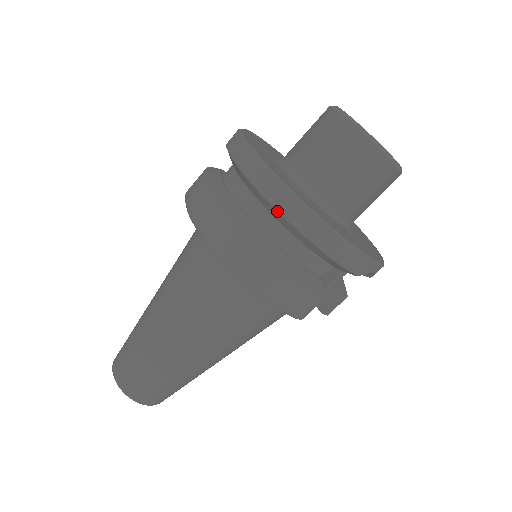
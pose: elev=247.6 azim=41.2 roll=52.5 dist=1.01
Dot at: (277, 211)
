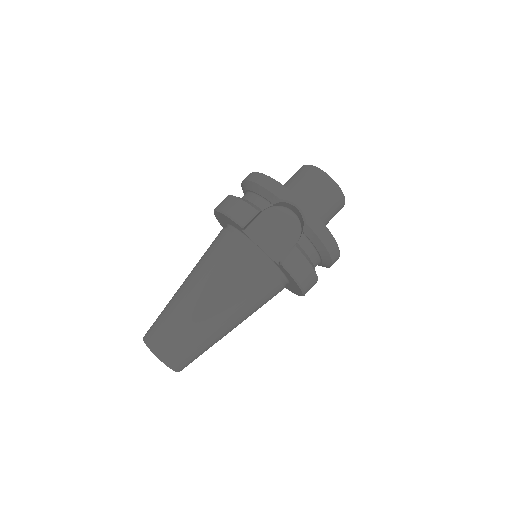
Dot at: (243, 181)
